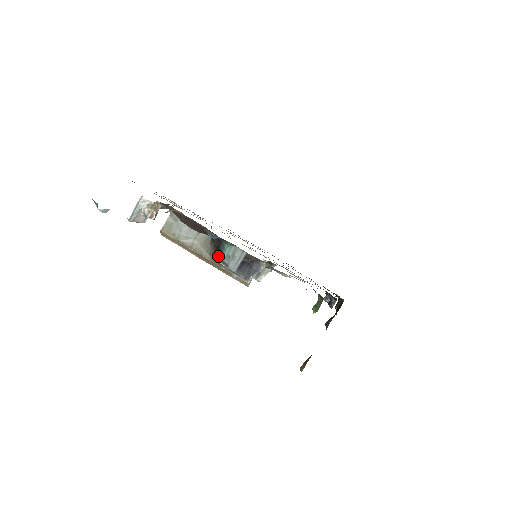
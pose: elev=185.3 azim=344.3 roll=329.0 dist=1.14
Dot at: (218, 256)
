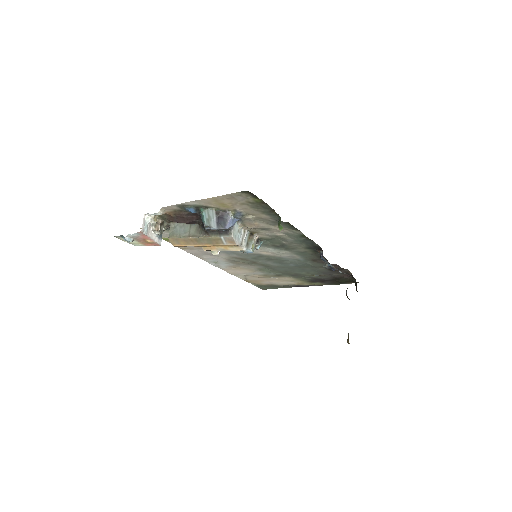
Dot at: (204, 227)
